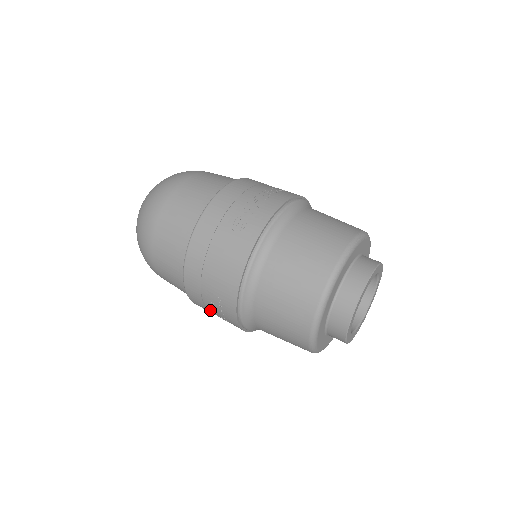
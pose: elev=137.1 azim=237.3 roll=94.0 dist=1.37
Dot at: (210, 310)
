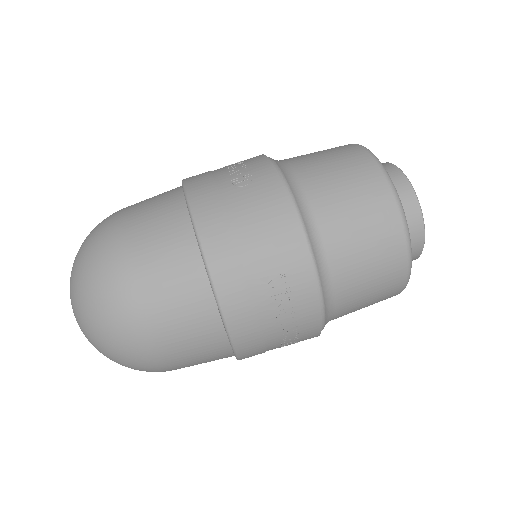
Dot at: (267, 325)
